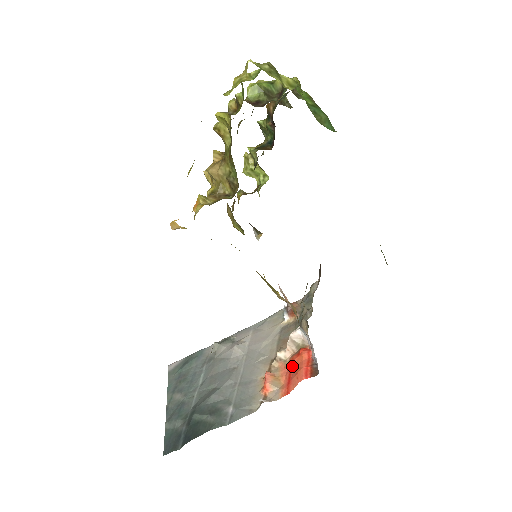
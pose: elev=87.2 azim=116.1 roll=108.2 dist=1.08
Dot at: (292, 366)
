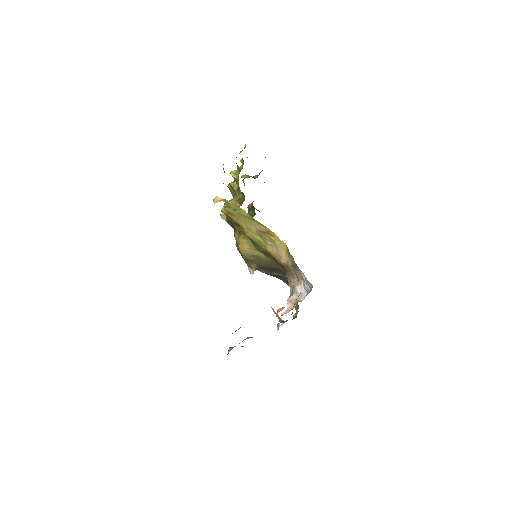
Dot at: occluded
